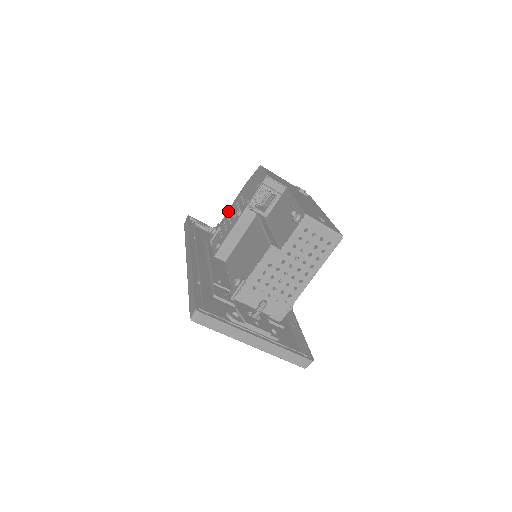
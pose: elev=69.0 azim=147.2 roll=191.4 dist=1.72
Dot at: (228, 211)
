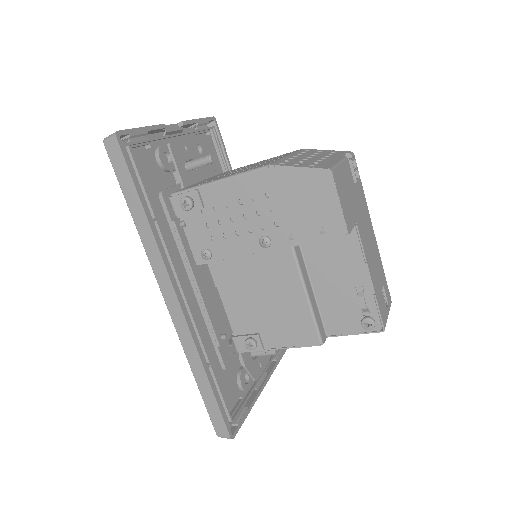
Dot at: (225, 186)
